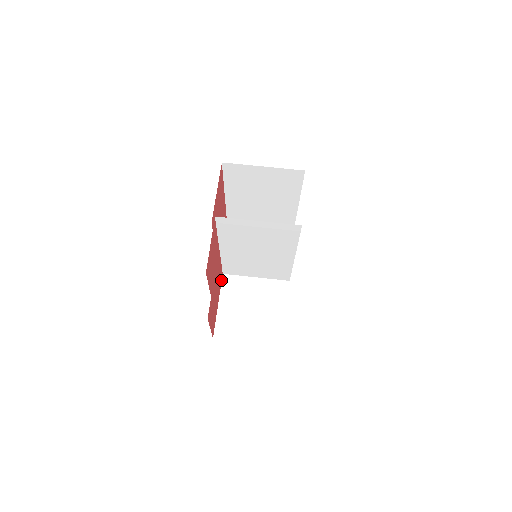
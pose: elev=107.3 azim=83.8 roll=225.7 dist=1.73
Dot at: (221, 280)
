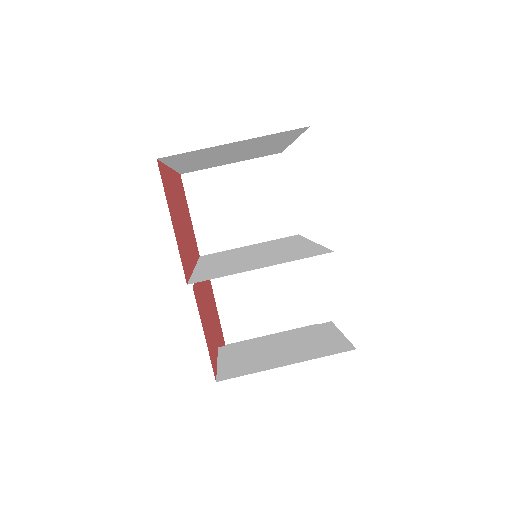
Dot at: occluded
